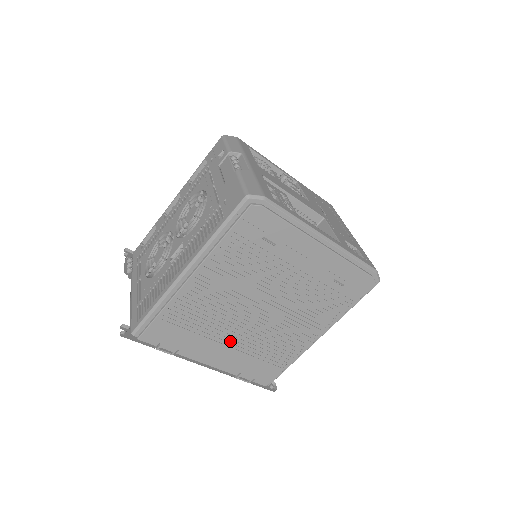
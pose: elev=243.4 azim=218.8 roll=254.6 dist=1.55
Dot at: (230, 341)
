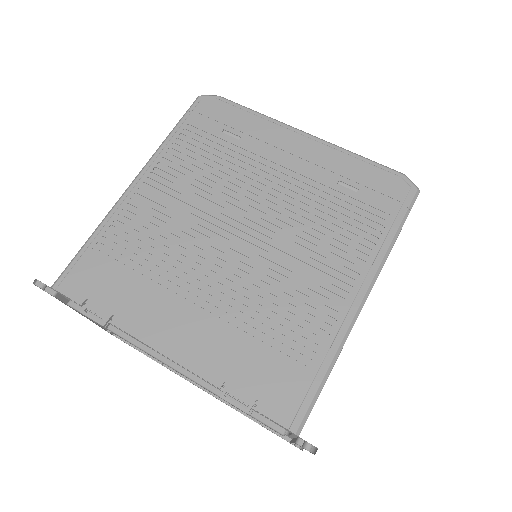
Dot at: (199, 299)
